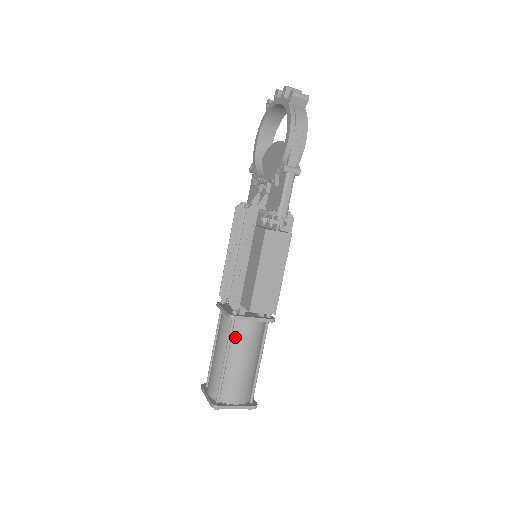
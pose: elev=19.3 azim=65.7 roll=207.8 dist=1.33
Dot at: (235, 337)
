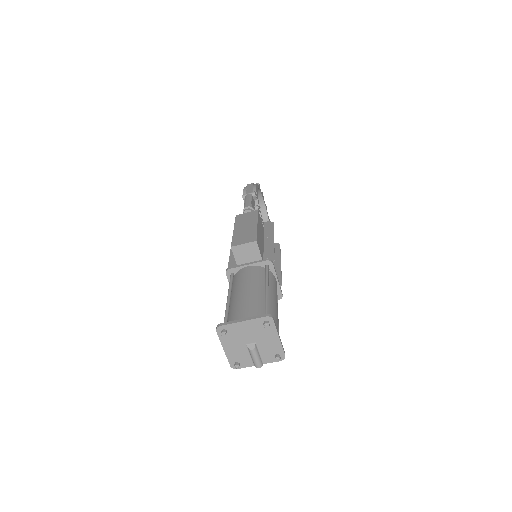
Dot at: (235, 283)
